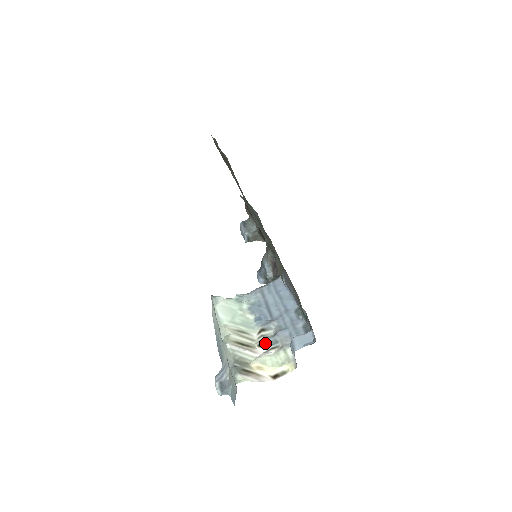
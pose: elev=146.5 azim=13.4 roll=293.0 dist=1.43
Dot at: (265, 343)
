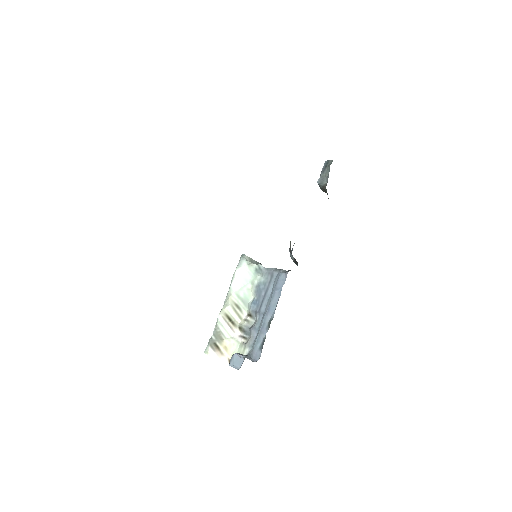
Dot at: (243, 329)
